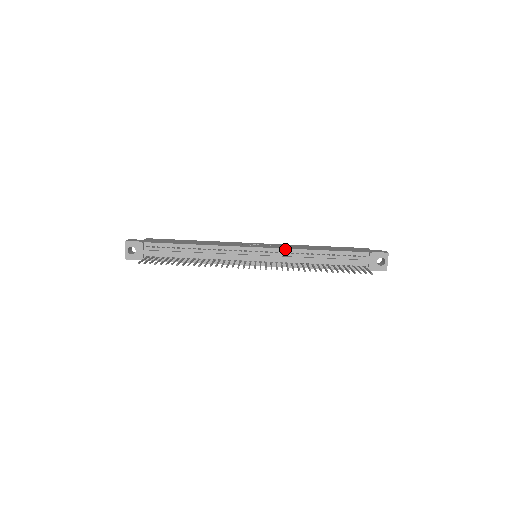
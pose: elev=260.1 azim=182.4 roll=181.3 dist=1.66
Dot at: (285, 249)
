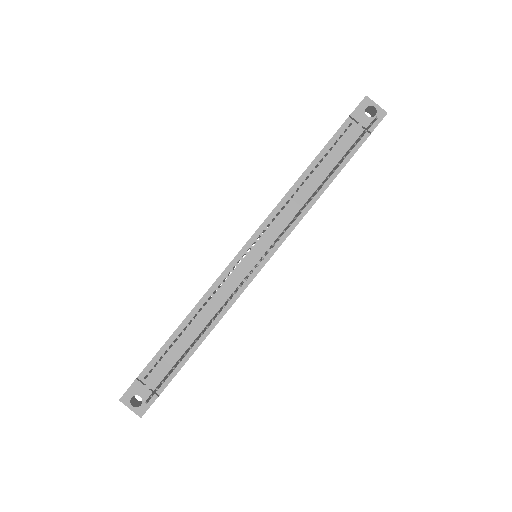
Dot at: (272, 213)
